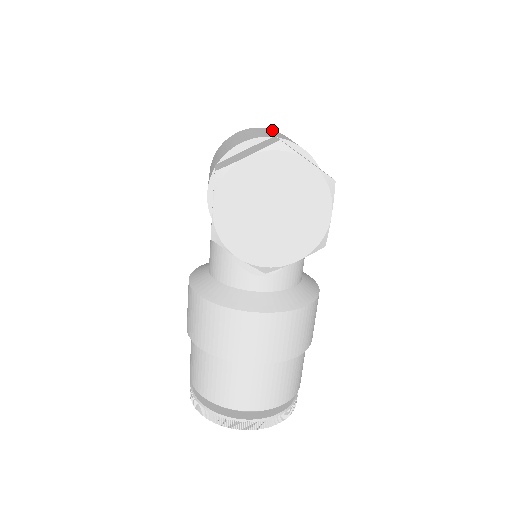
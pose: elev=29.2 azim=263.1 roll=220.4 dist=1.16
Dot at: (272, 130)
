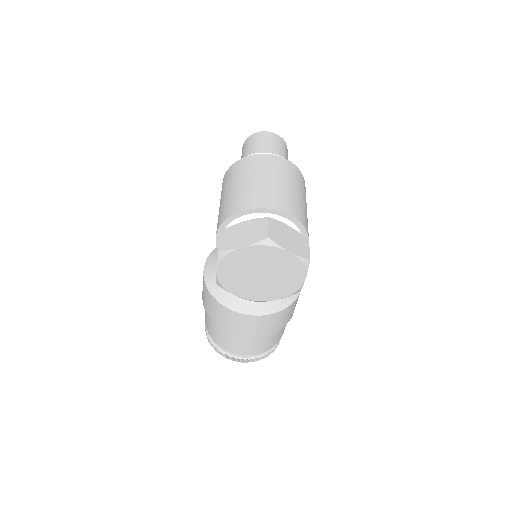
Dot at: (276, 163)
